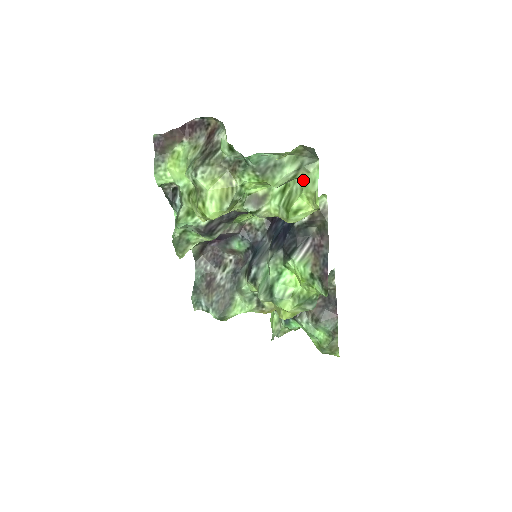
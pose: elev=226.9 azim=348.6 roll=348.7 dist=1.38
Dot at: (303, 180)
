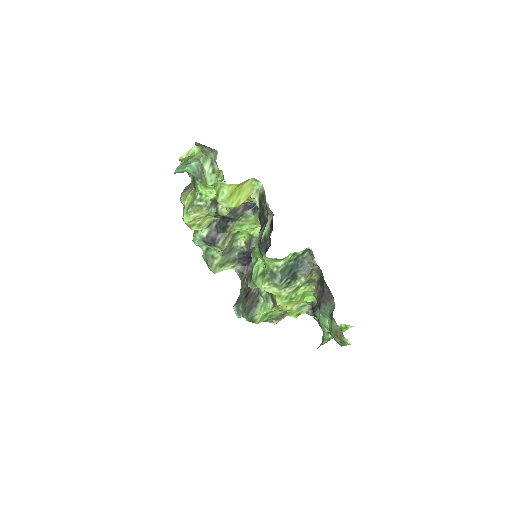
Dot at: (218, 170)
